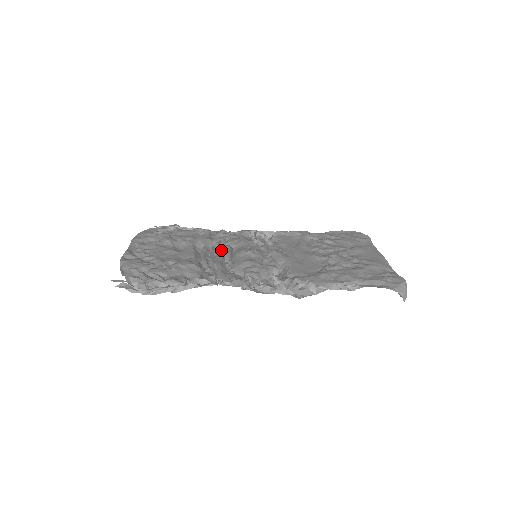
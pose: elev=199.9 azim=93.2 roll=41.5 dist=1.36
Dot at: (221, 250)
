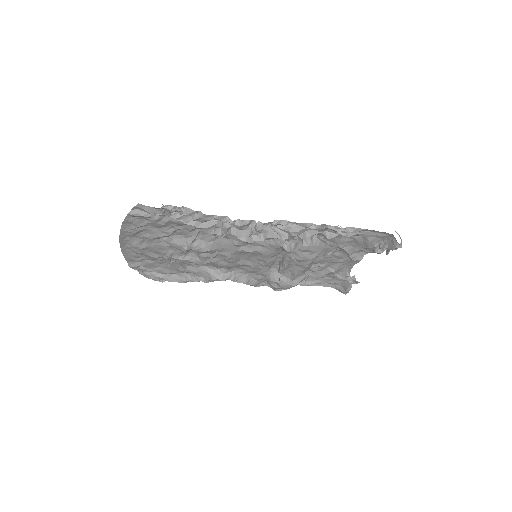
Dot at: occluded
